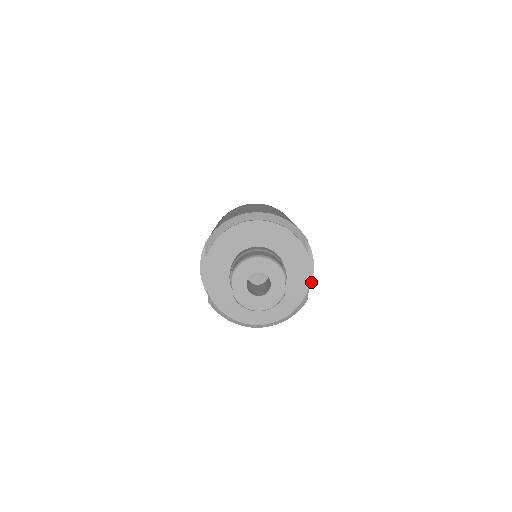
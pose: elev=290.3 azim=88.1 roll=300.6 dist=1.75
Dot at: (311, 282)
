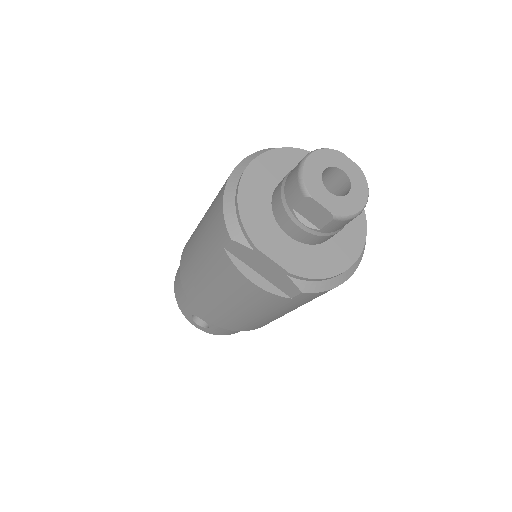
Dot at: occluded
